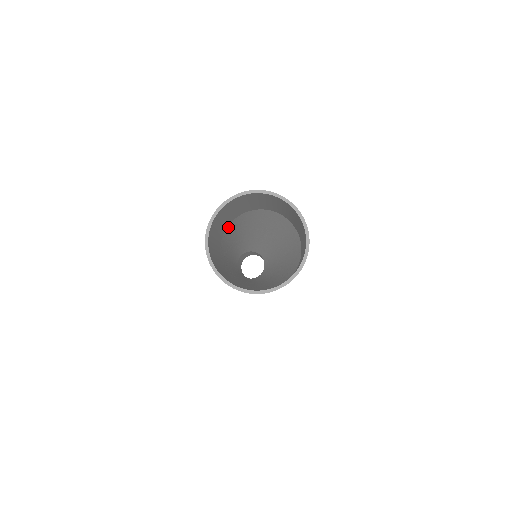
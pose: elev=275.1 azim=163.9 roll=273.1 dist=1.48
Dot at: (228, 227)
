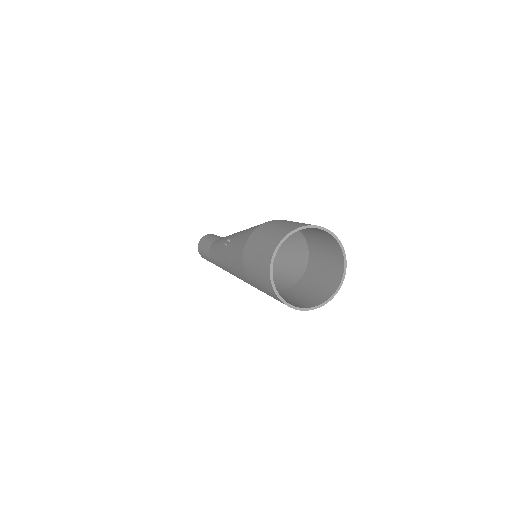
Dot at: occluded
